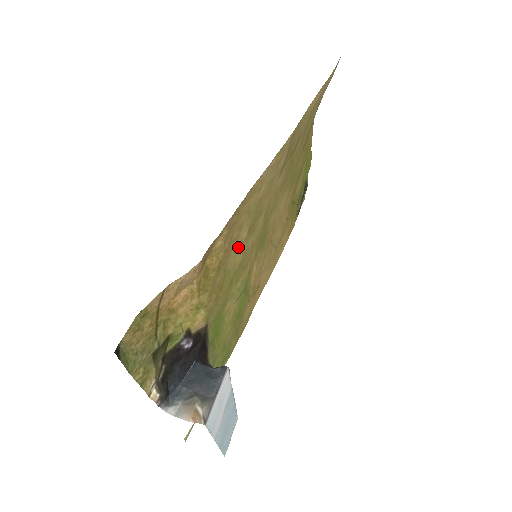
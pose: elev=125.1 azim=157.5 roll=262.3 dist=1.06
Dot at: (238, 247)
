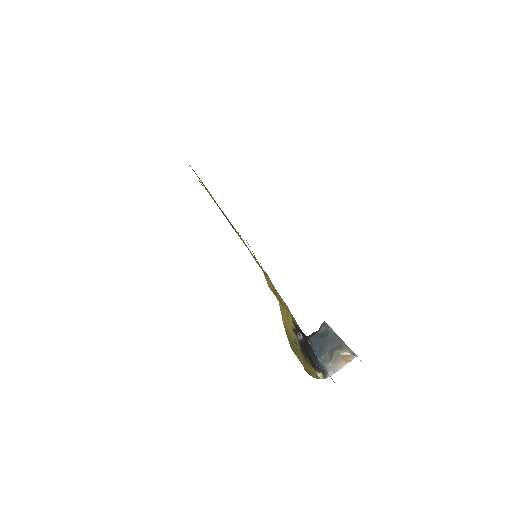
Dot at: occluded
